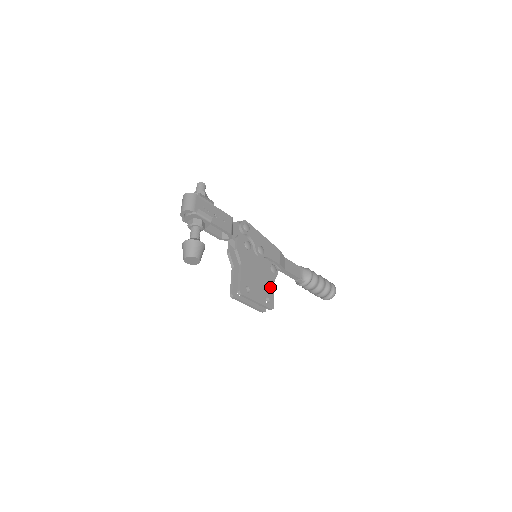
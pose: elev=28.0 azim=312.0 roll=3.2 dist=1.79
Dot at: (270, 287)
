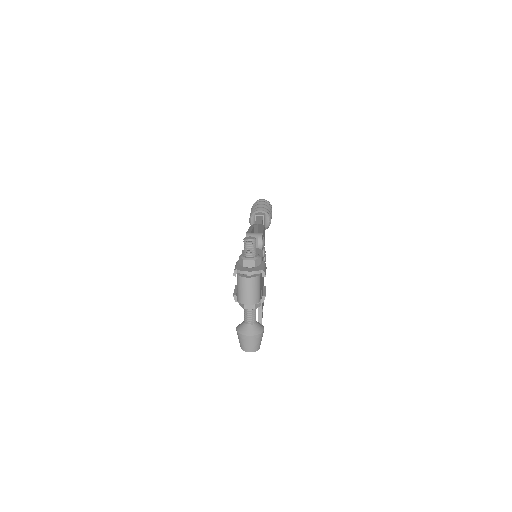
Dot at: occluded
